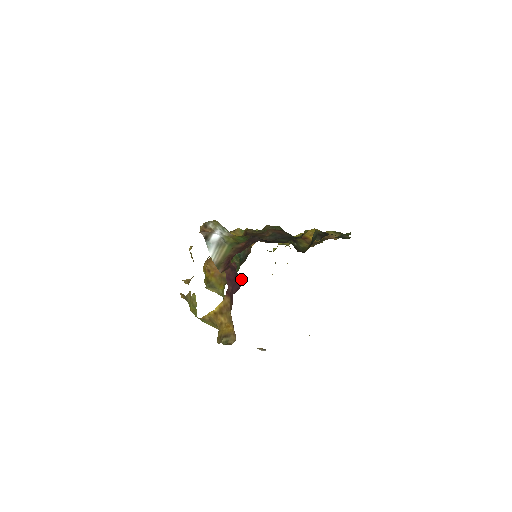
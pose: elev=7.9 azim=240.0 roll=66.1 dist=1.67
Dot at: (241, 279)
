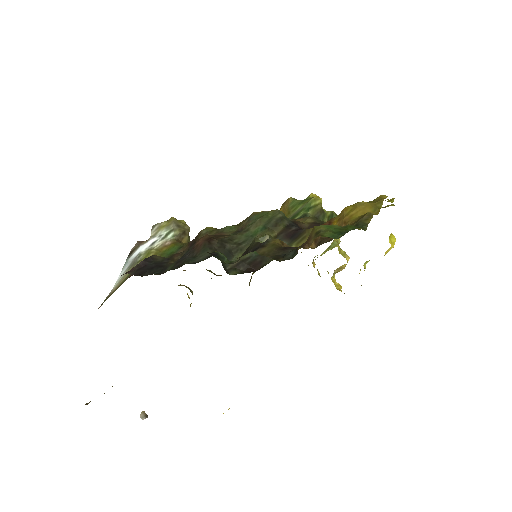
Dot at: occluded
